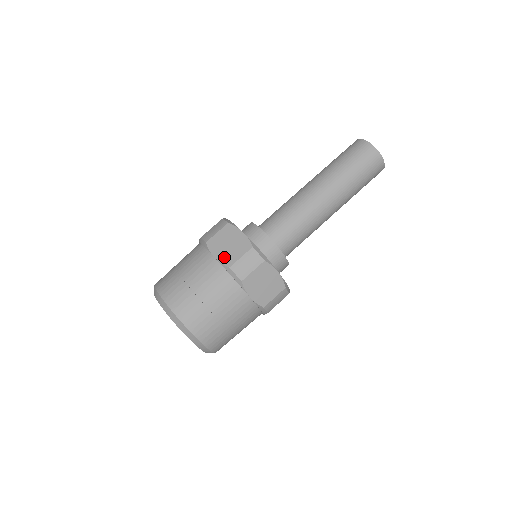
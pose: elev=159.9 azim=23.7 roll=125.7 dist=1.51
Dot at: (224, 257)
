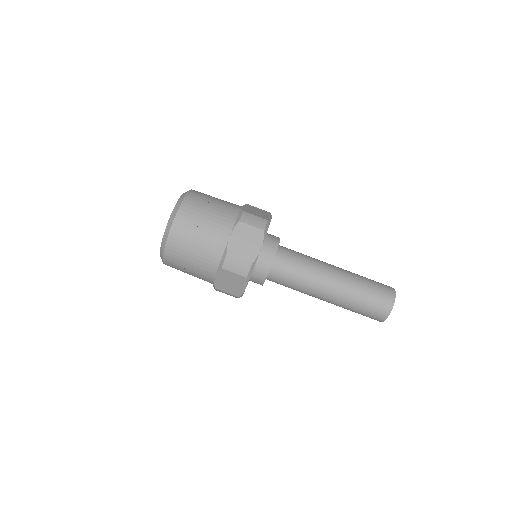
Dot at: (233, 245)
